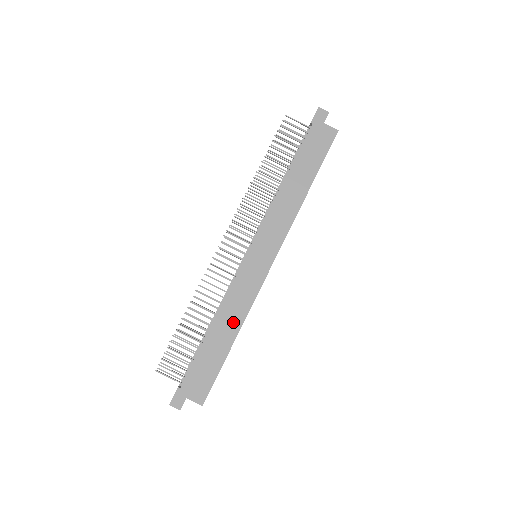
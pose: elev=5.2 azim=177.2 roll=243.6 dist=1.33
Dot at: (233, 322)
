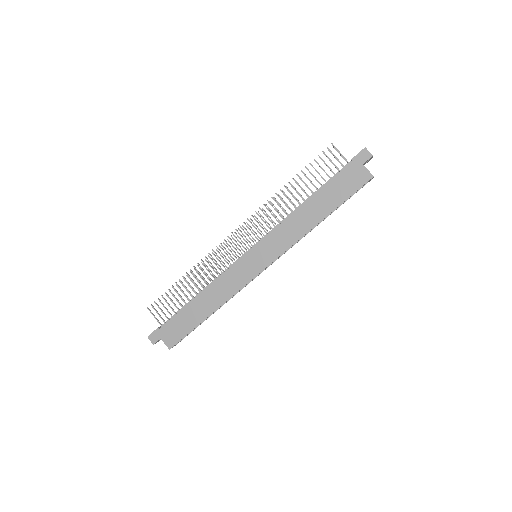
Dot at: (215, 300)
